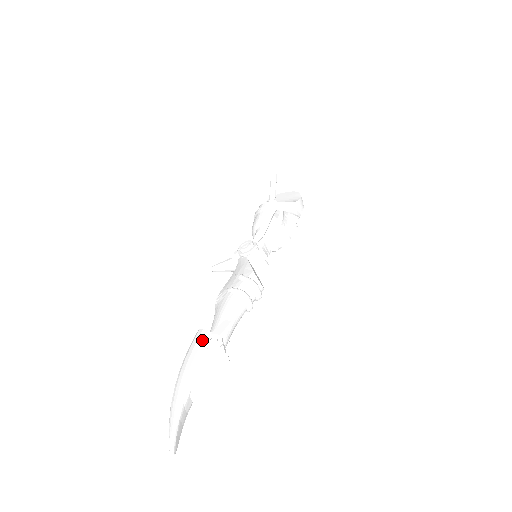
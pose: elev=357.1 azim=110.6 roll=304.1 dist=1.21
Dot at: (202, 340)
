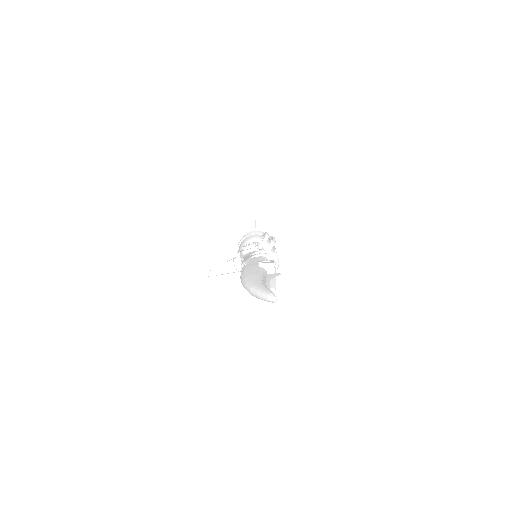
Dot at: (254, 265)
